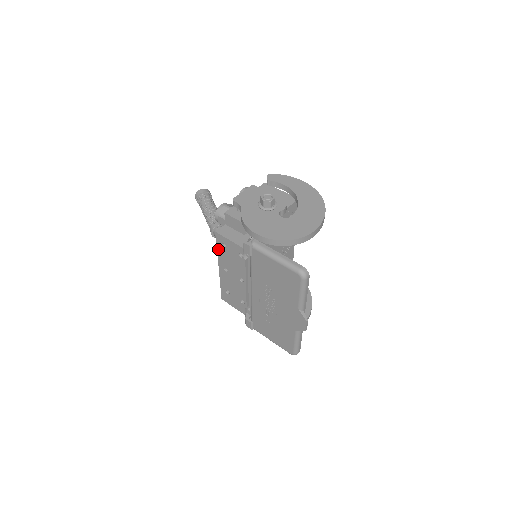
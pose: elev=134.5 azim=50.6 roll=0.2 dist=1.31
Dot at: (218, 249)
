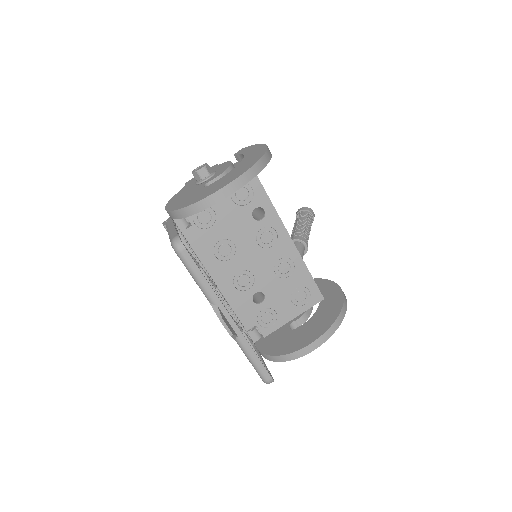
Dot at: occluded
